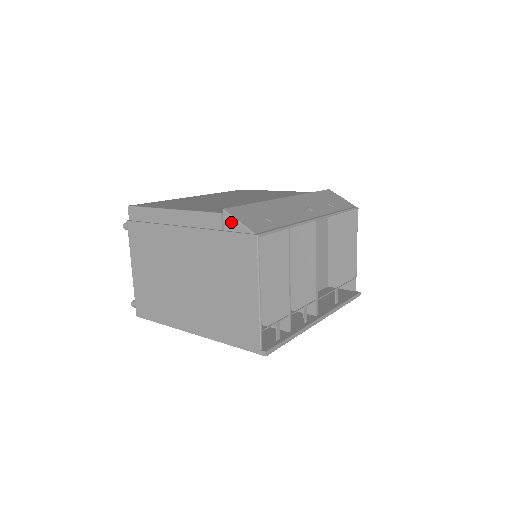
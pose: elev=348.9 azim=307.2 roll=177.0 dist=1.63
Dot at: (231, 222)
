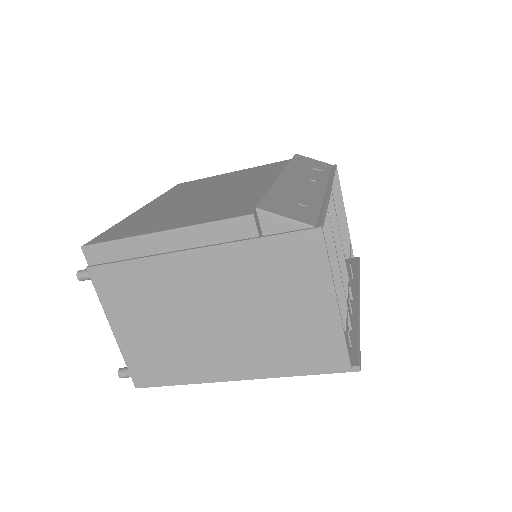
Dot at: (273, 222)
